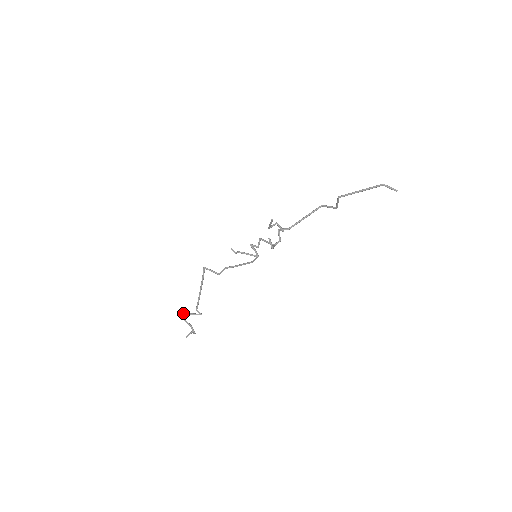
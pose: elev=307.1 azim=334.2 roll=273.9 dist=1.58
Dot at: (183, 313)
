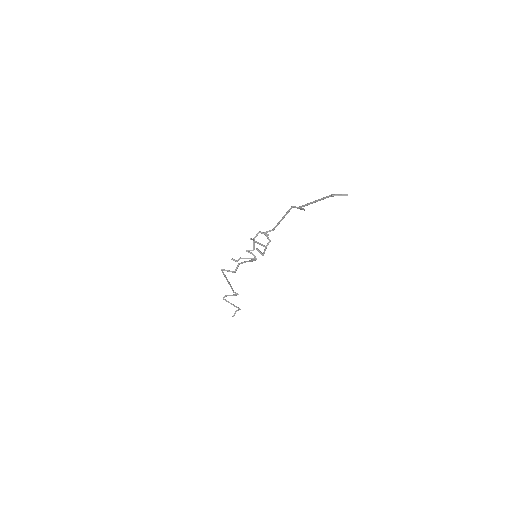
Dot at: (225, 296)
